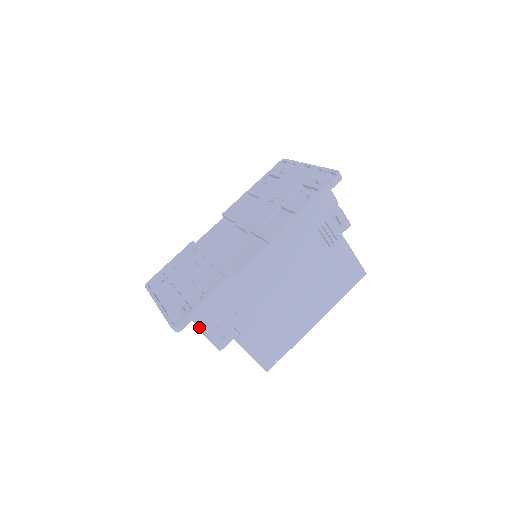
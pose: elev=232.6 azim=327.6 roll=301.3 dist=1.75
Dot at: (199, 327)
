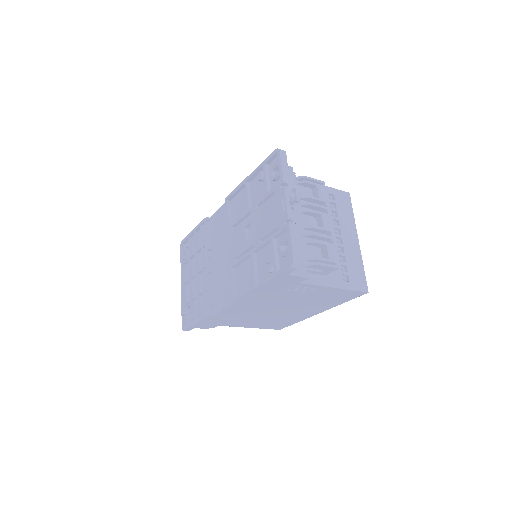
Dot at: occluded
